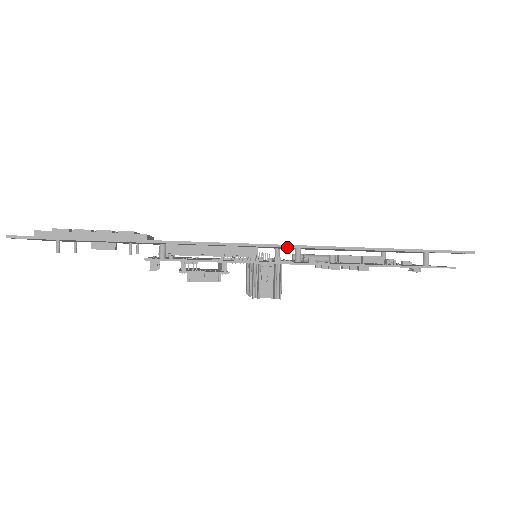
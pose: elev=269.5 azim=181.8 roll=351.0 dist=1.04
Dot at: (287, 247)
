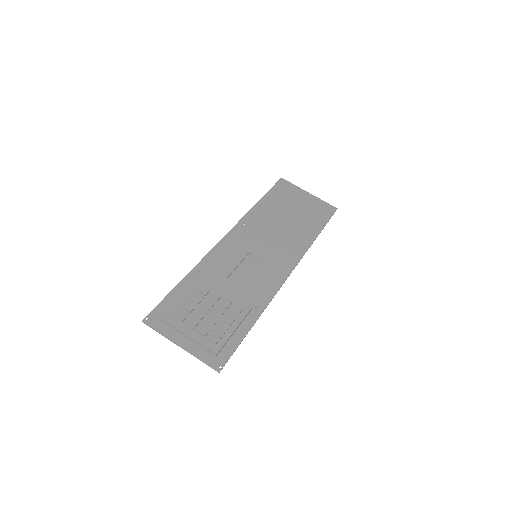
Dot at: occluded
